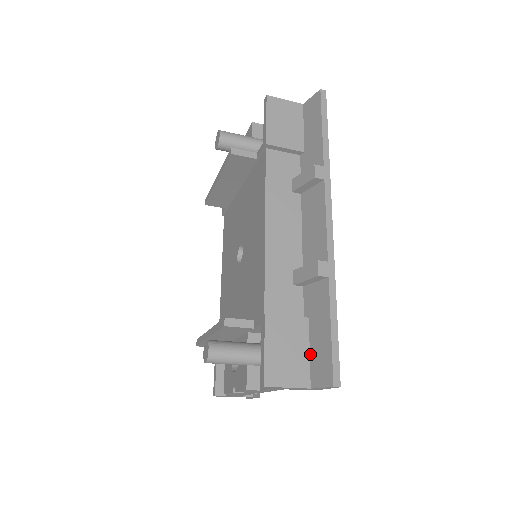
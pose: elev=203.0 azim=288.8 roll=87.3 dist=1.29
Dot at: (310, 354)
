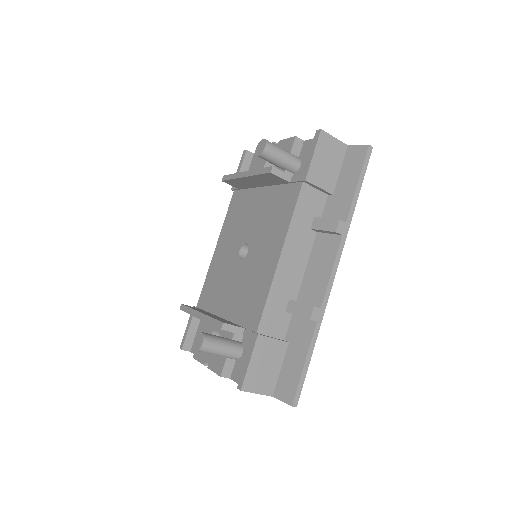
Dot at: (281, 371)
